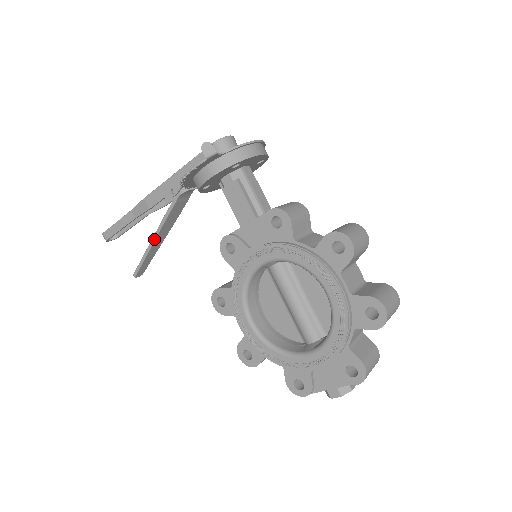
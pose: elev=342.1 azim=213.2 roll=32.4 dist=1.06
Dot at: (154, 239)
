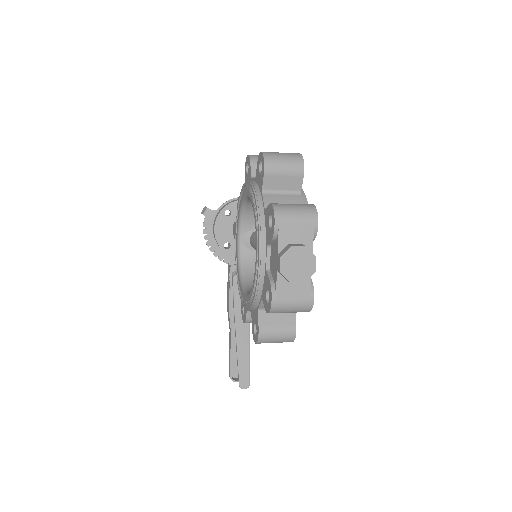
Dot at: (235, 332)
